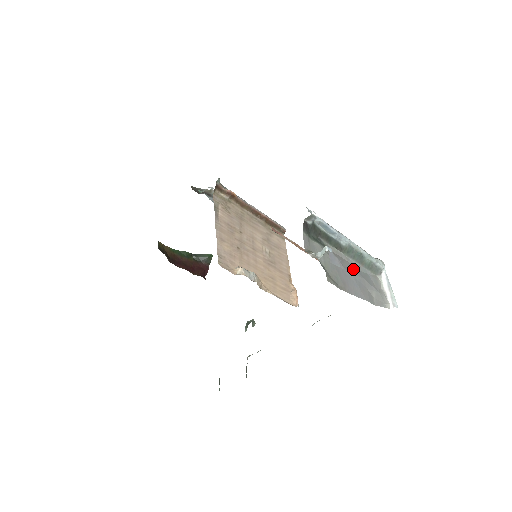
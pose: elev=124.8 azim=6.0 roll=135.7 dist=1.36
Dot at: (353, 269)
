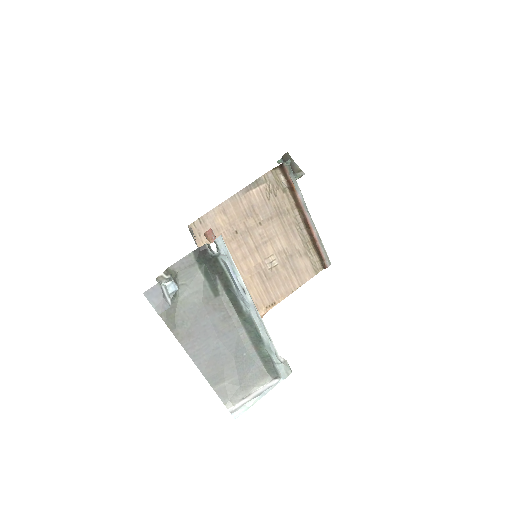
Dot at: (232, 339)
